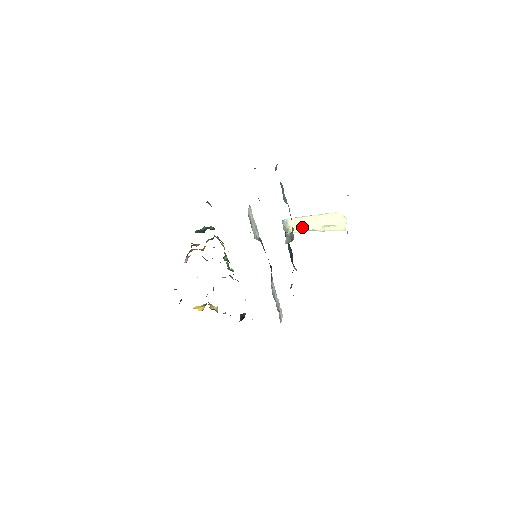
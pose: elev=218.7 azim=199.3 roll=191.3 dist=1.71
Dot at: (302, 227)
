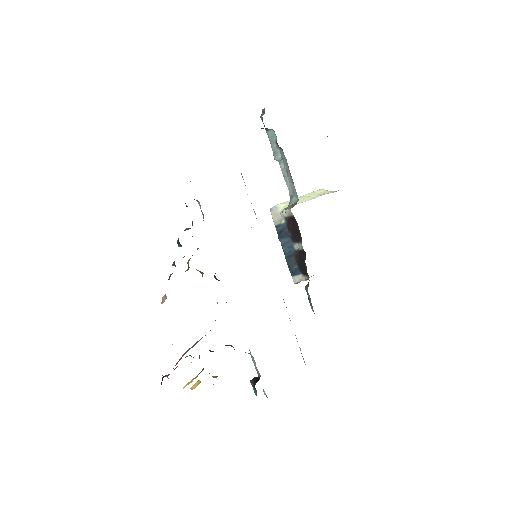
Dot at: occluded
